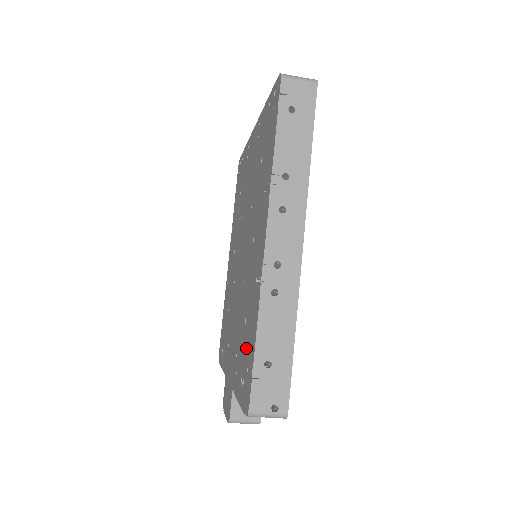
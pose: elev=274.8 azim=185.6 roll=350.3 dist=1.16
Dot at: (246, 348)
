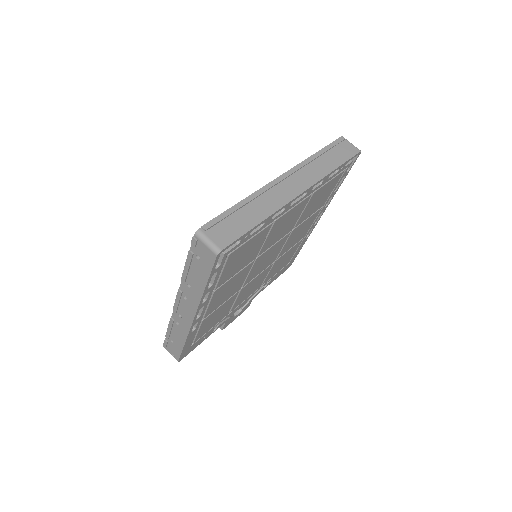
Dot at: occluded
